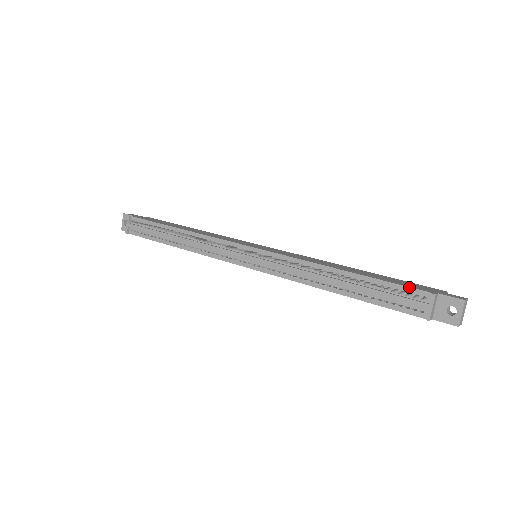
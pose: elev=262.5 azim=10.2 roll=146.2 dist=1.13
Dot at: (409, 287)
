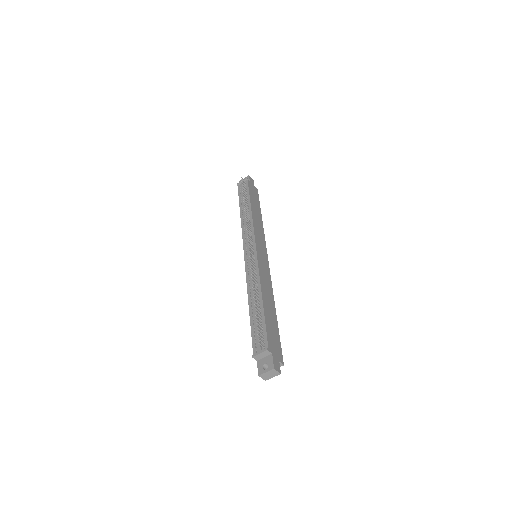
Dot at: (267, 336)
